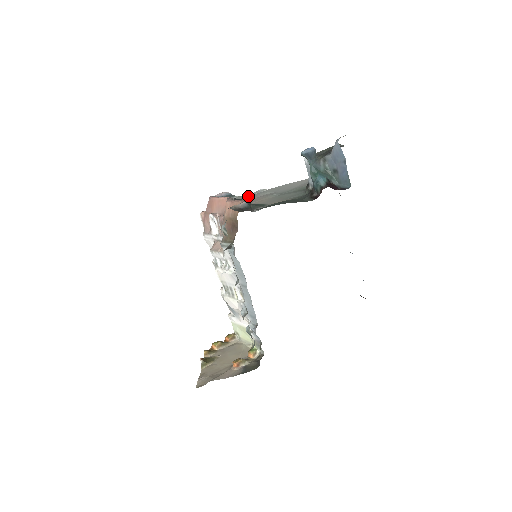
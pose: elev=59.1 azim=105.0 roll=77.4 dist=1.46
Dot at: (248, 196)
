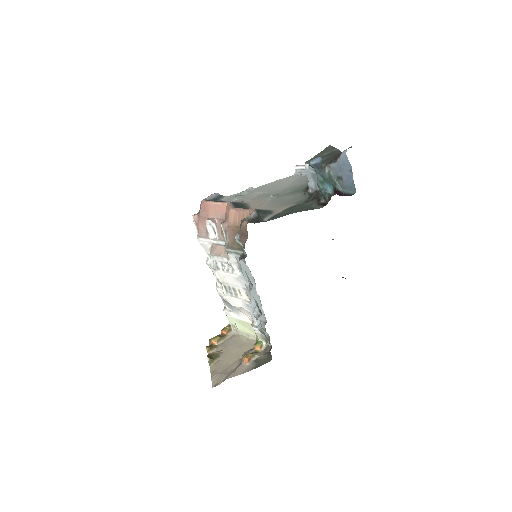
Dot at: (240, 197)
